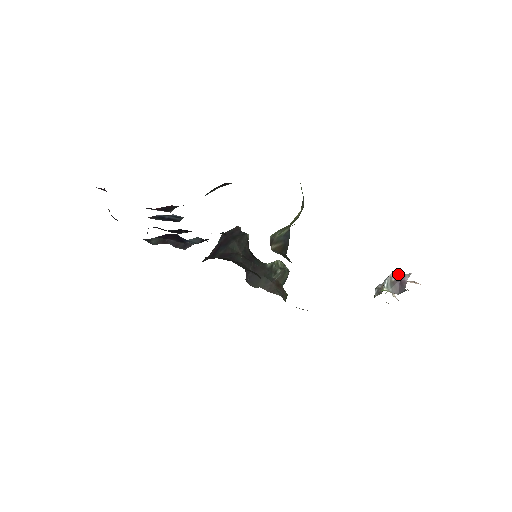
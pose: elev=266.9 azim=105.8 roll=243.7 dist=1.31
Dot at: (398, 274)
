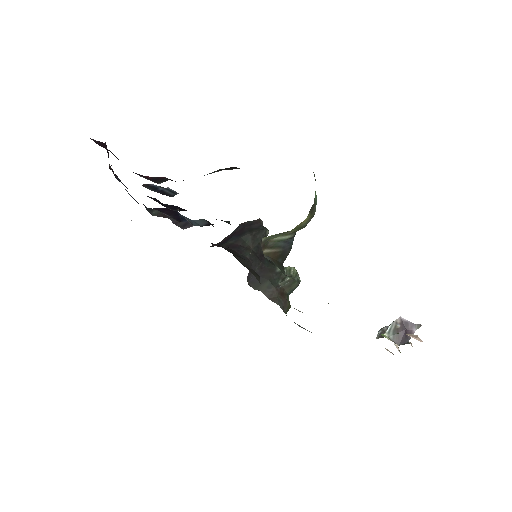
Dot at: (406, 321)
